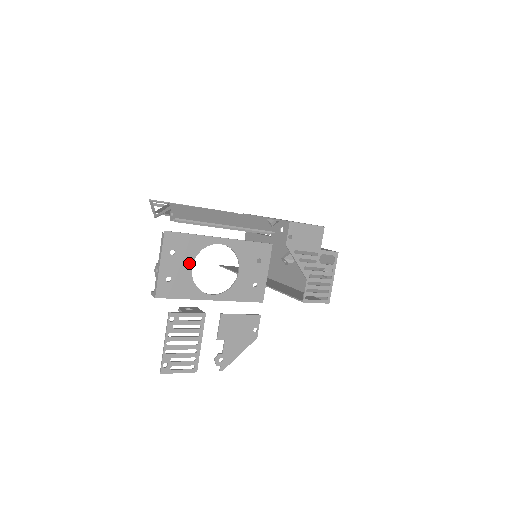
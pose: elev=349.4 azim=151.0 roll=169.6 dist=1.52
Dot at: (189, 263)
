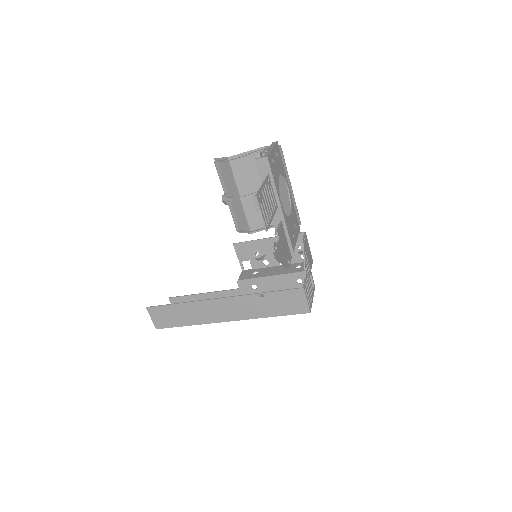
Dot at: (279, 171)
